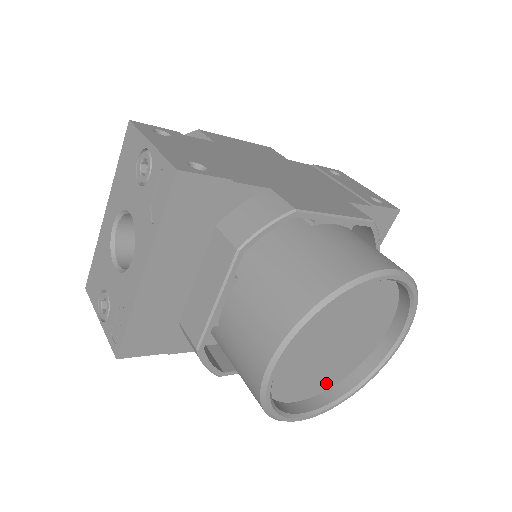
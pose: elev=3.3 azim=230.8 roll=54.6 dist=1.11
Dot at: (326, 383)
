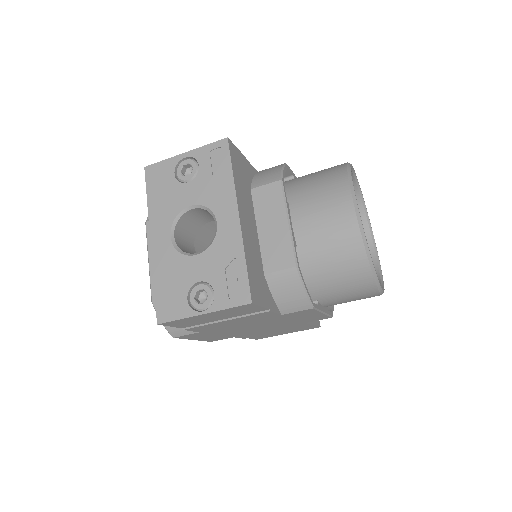
Dot at: occluded
